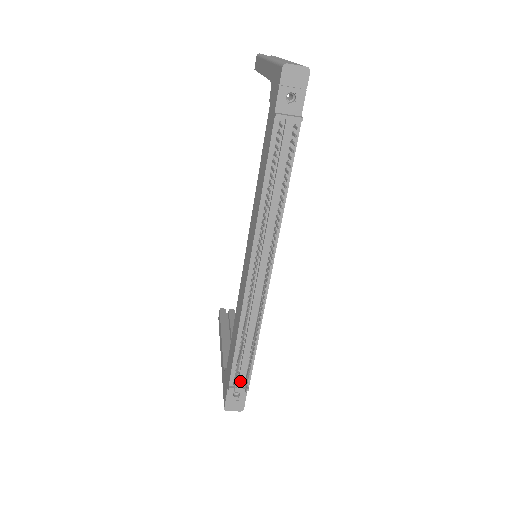
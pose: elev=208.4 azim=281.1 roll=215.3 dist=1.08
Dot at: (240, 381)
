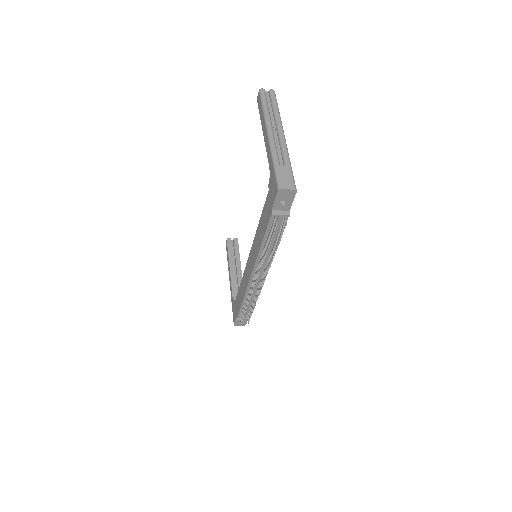
Dot at: (244, 317)
